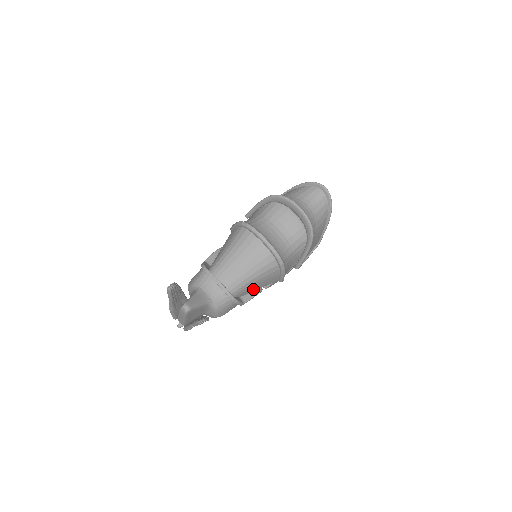
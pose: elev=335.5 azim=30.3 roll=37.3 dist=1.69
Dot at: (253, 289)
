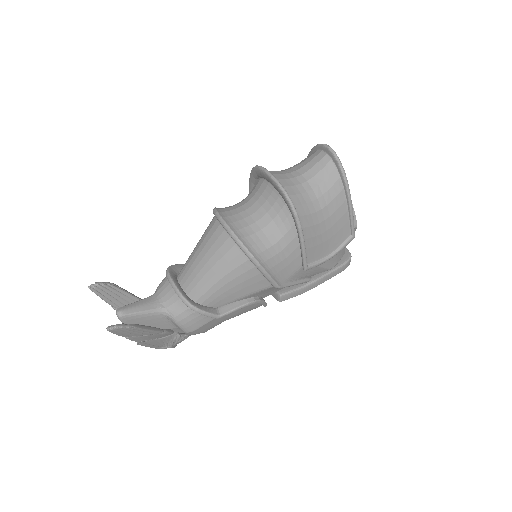
Dot at: (233, 296)
